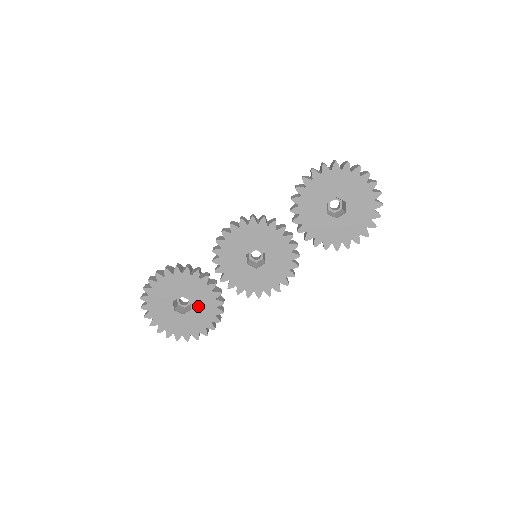
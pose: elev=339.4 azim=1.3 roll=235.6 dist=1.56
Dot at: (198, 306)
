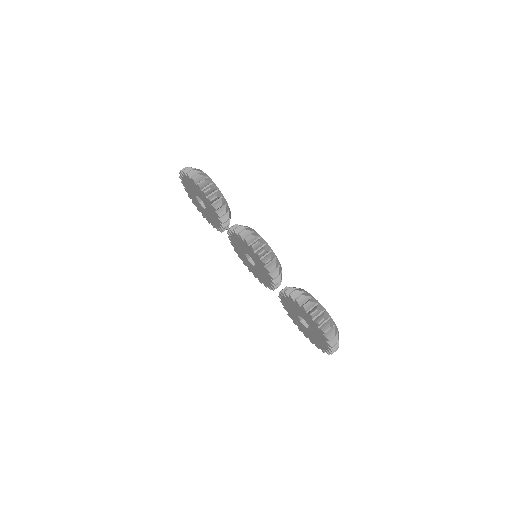
Dot at: (208, 214)
